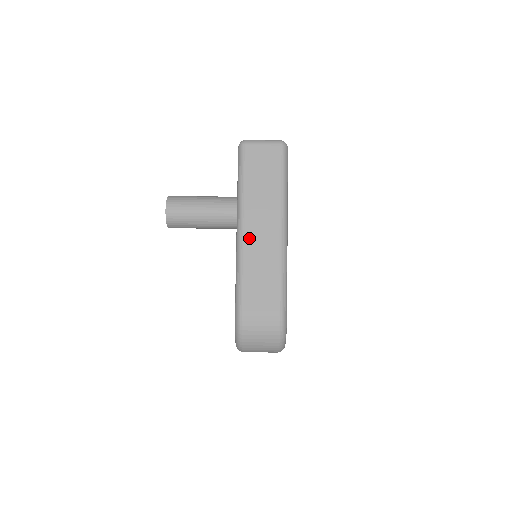
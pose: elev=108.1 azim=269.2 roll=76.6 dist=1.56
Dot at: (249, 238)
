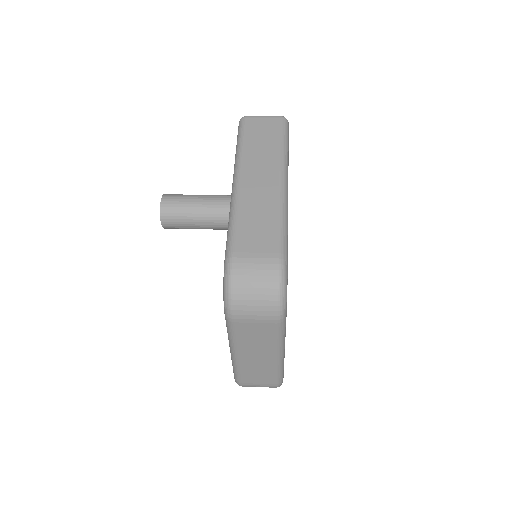
Dot at: (245, 187)
